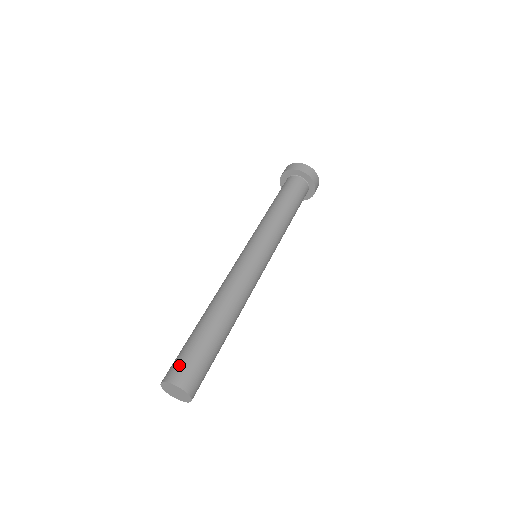
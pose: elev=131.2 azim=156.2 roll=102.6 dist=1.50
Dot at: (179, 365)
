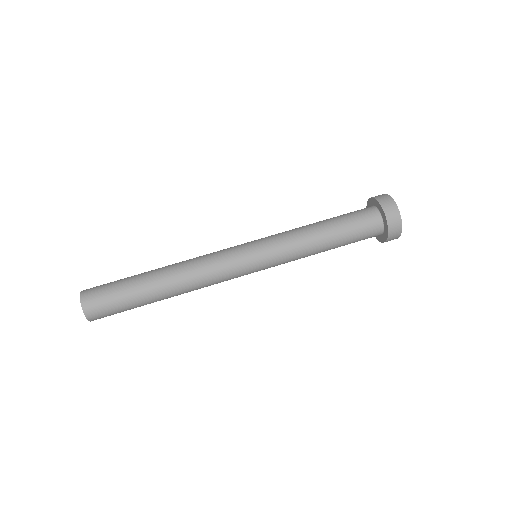
Dot at: (98, 290)
